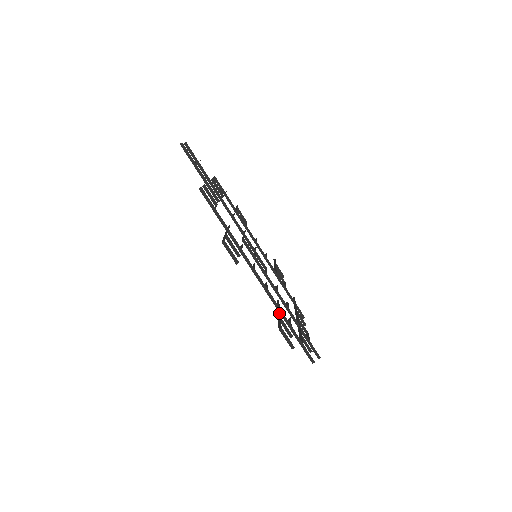
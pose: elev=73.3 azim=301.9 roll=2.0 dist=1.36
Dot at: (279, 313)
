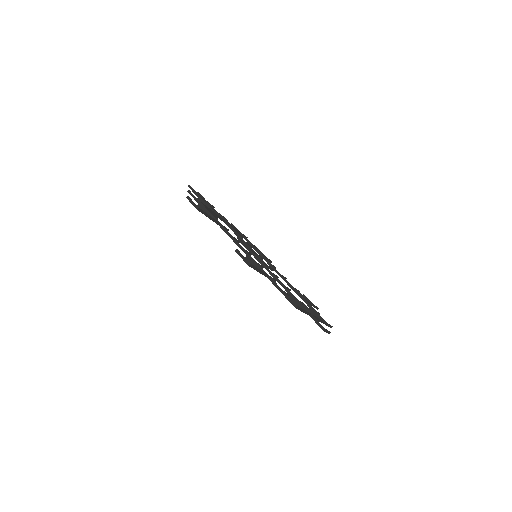
Dot at: occluded
